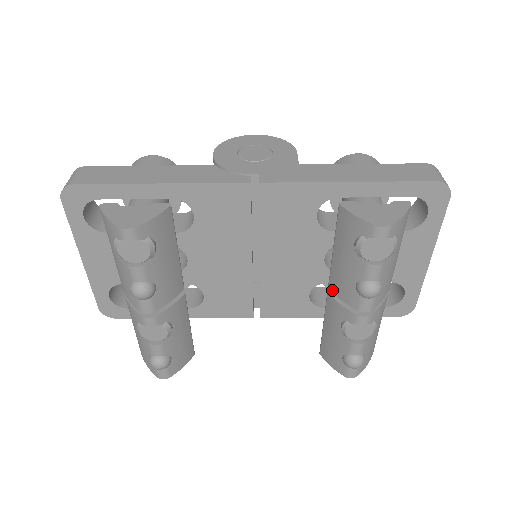
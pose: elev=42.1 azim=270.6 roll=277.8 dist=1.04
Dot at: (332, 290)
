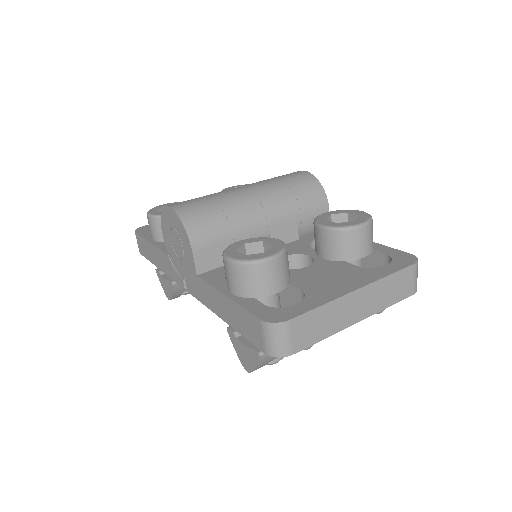
Dot at: occluded
